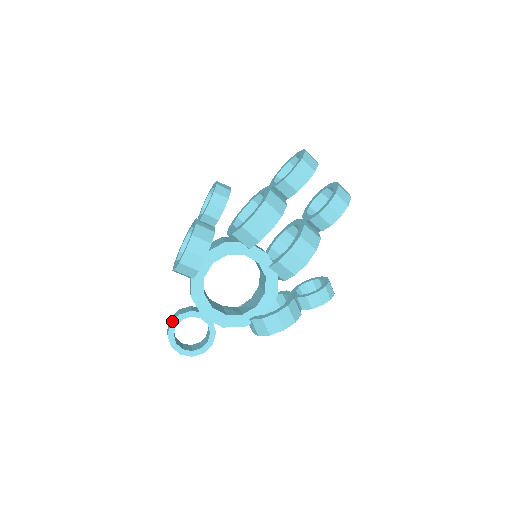
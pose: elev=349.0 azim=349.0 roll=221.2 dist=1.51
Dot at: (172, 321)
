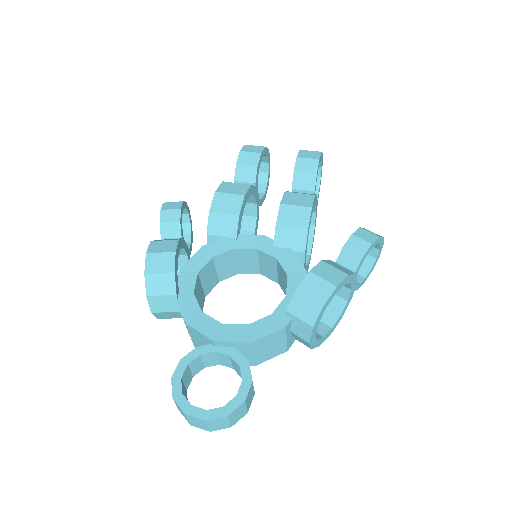
Dot at: occluded
